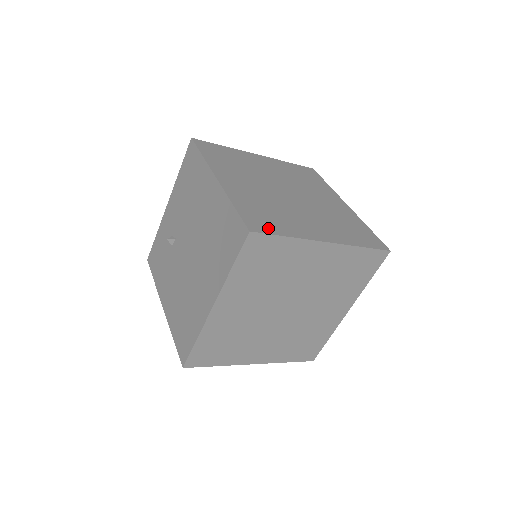
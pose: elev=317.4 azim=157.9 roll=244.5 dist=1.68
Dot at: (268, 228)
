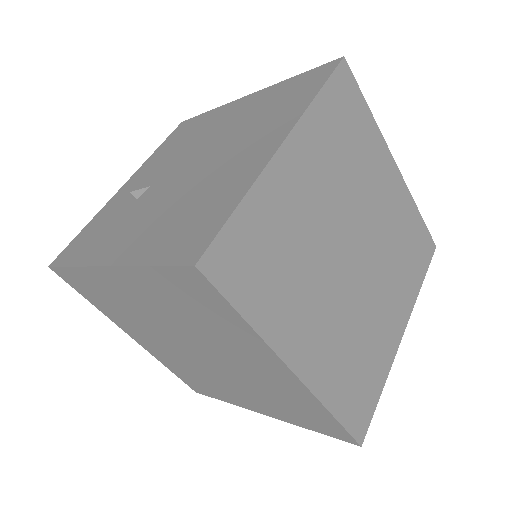
Dot at: occluded
